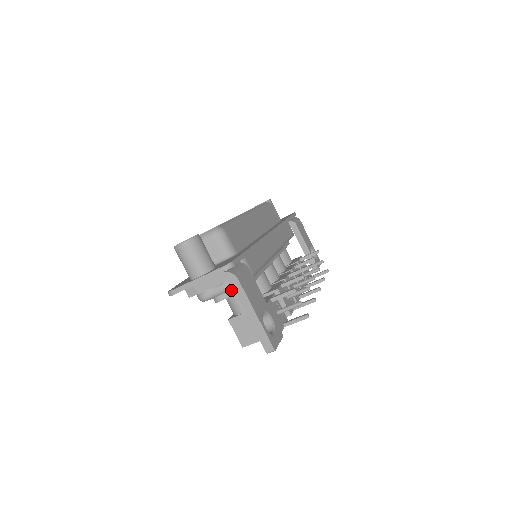
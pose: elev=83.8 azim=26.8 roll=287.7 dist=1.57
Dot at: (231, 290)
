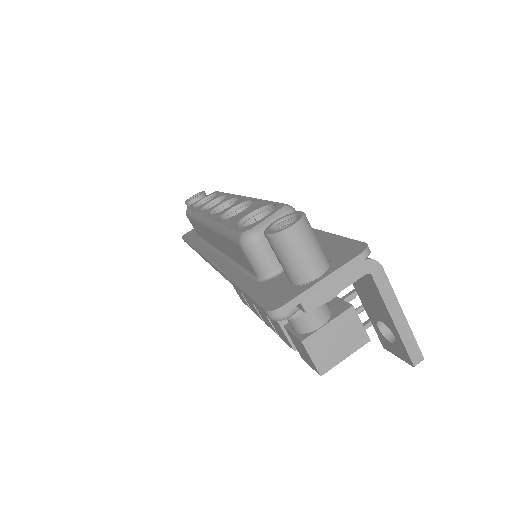
Dot at: occluded
